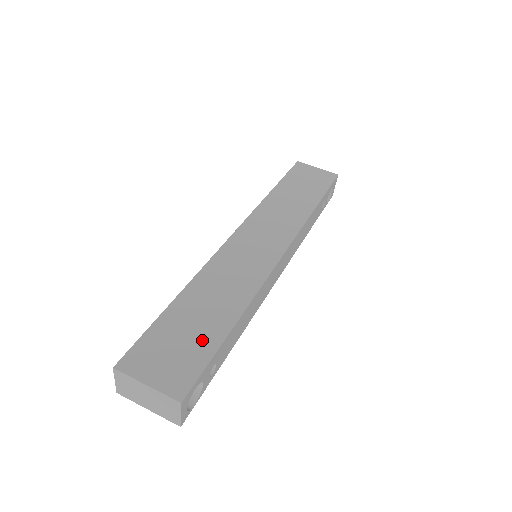
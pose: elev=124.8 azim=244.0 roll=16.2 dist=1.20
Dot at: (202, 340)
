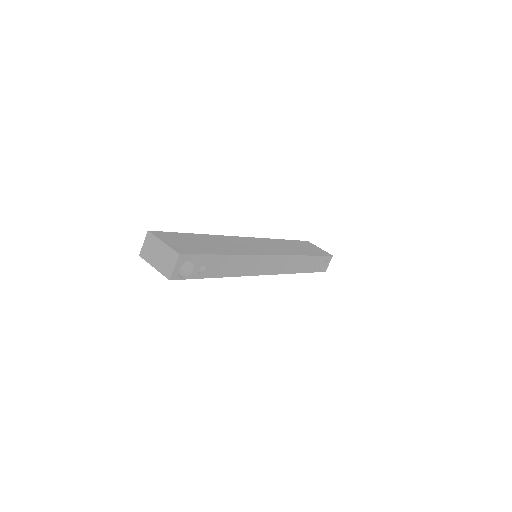
Dot at: (204, 248)
